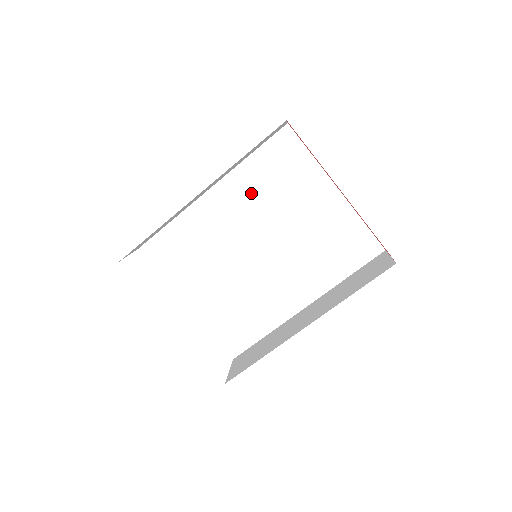
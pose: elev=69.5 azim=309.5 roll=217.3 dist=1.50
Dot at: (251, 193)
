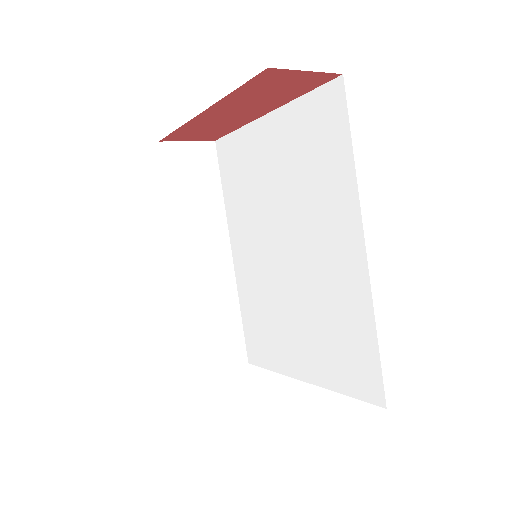
Dot at: (244, 216)
